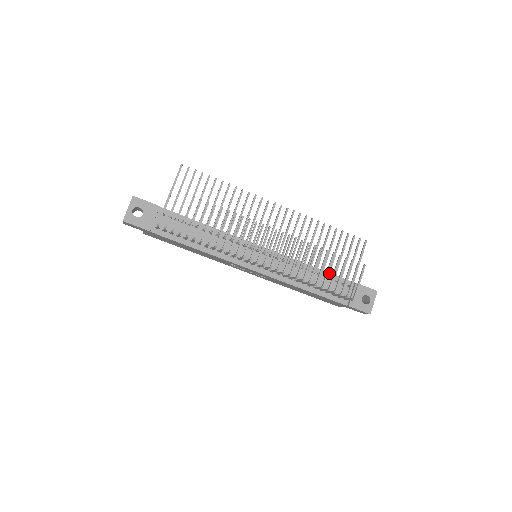
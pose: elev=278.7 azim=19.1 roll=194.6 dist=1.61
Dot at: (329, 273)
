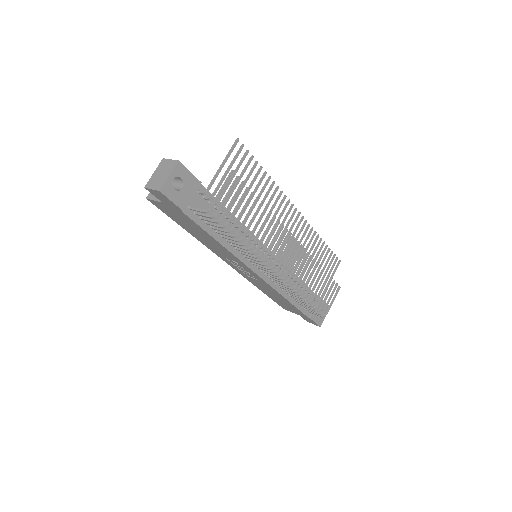
Dot at: occluded
